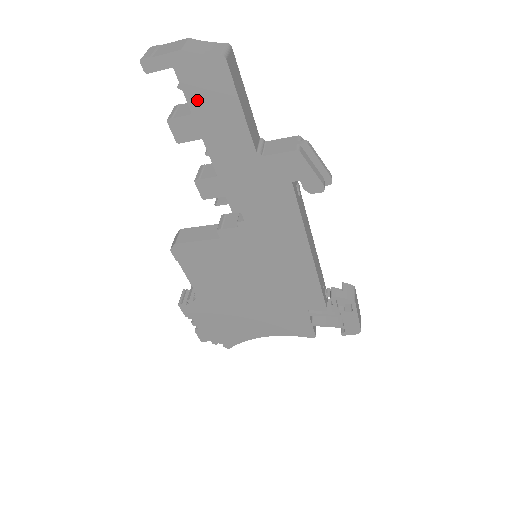
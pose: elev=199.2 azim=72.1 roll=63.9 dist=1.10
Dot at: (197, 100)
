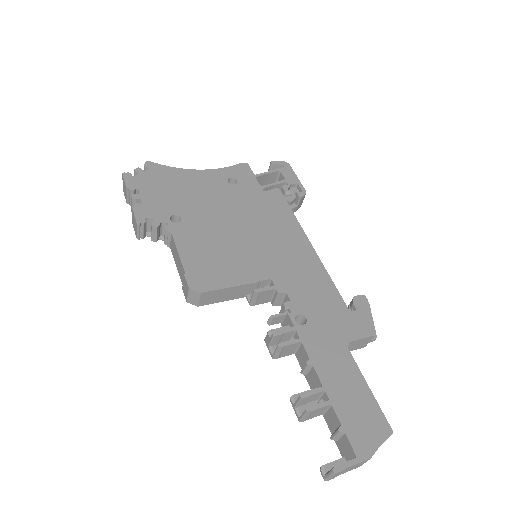
Dot at: occluded
